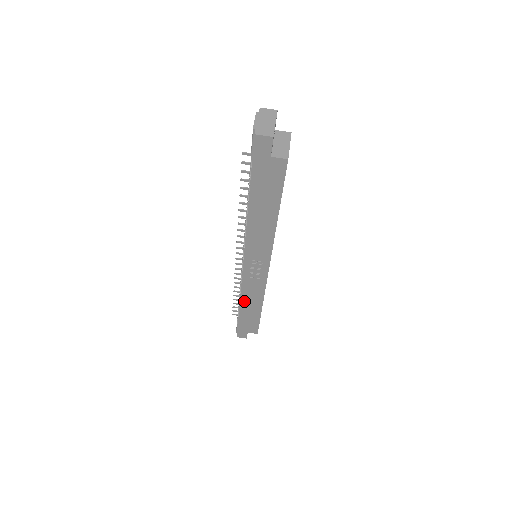
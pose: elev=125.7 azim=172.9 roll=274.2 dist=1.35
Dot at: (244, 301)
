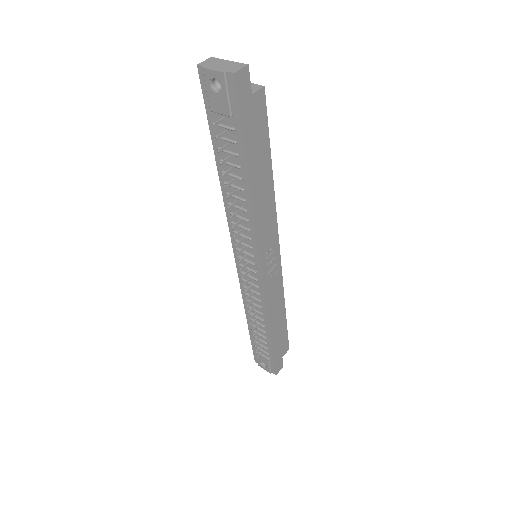
Dot at: (271, 318)
